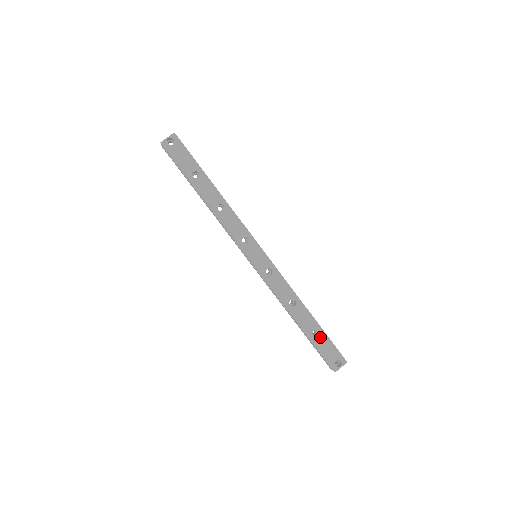
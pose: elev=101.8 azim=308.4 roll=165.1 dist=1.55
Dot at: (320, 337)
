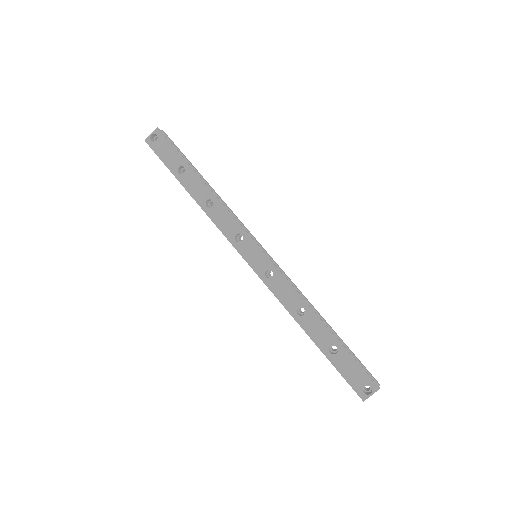
Dot at: (340, 355)
